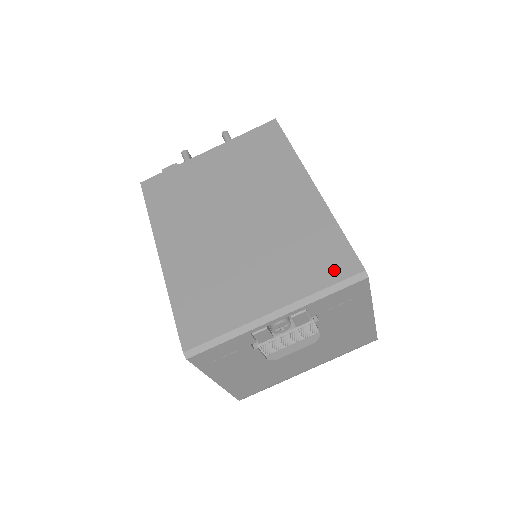
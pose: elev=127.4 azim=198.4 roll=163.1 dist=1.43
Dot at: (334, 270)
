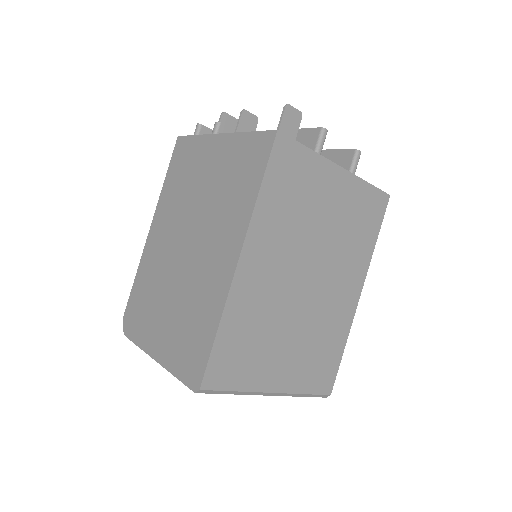
Dot at: (320, 383)
